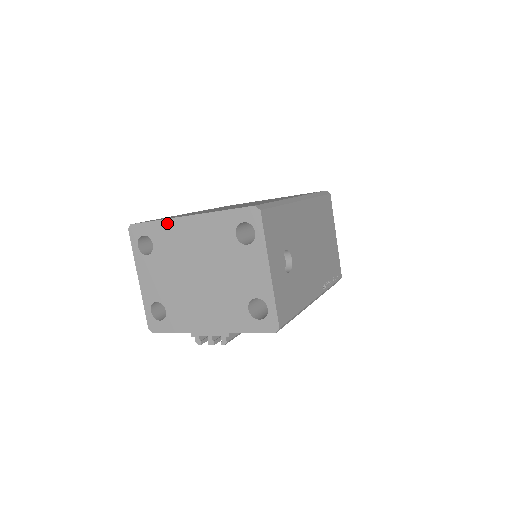
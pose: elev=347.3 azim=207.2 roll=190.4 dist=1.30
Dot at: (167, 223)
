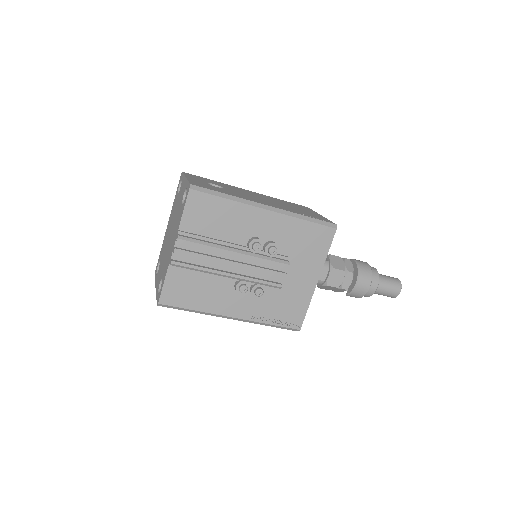
Dot at: (163, 242)
